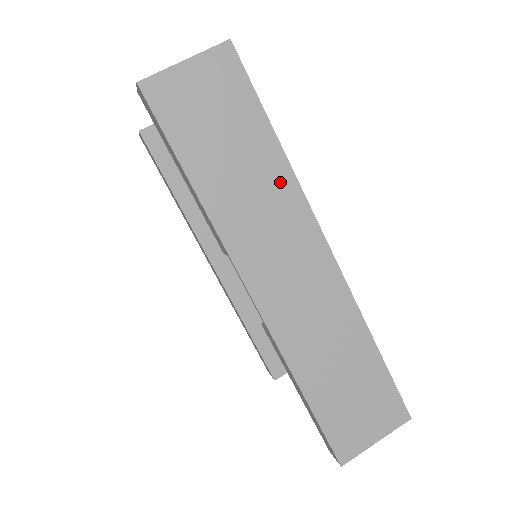
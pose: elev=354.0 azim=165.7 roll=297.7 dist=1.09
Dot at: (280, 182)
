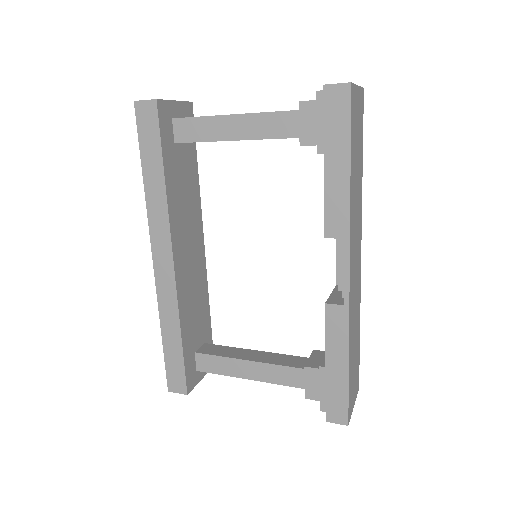
Dot at: (360, 196)
